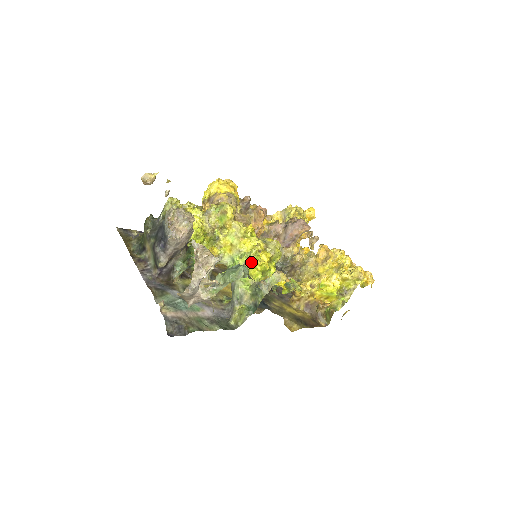
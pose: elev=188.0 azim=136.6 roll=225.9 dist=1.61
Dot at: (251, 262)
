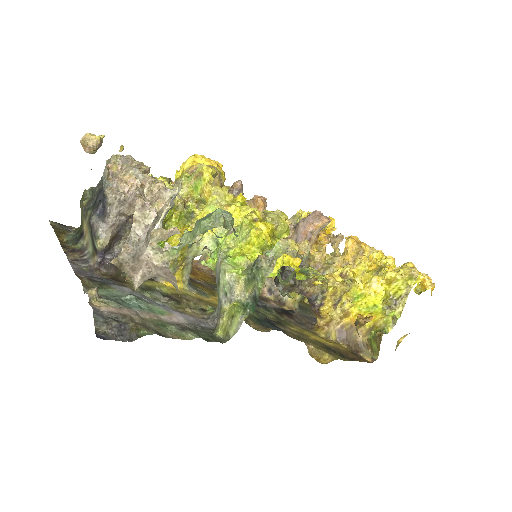
Dot at: (243, 235)
